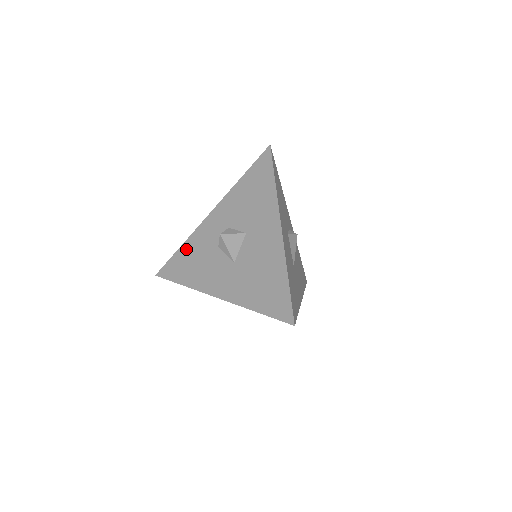
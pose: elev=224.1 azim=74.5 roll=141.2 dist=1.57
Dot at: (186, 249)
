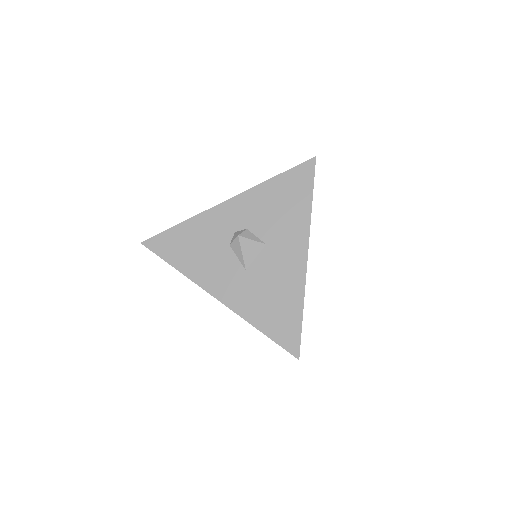
Dot at: (188, 229)
